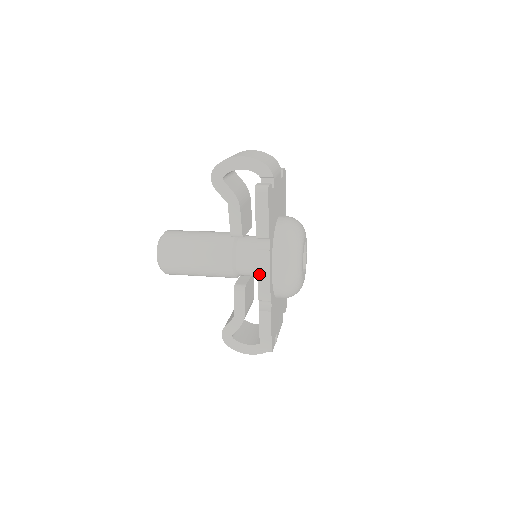
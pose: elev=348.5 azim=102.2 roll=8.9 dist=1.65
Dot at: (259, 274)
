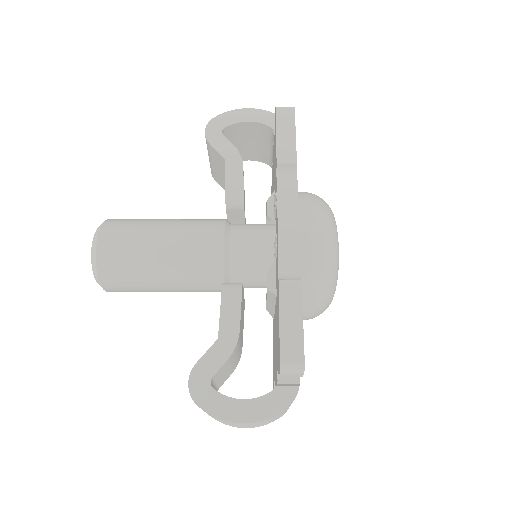
Dot at: (280, 216)
